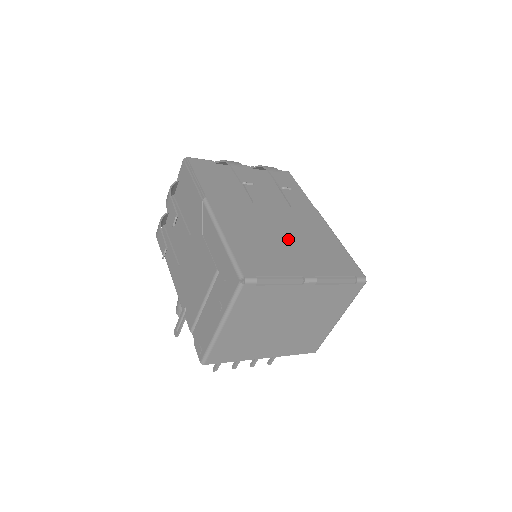
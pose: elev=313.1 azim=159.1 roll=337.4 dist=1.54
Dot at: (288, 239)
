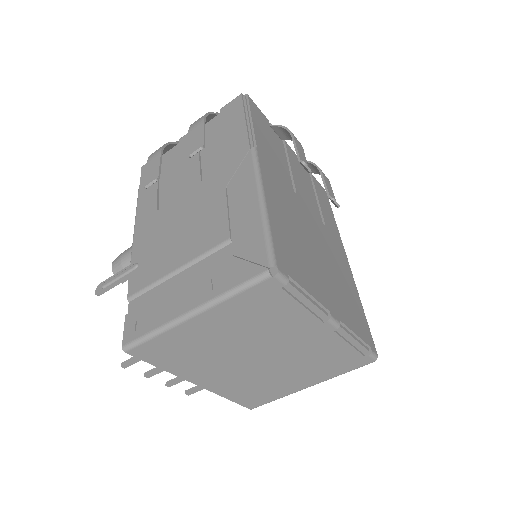
Dot at: (321, 258)
